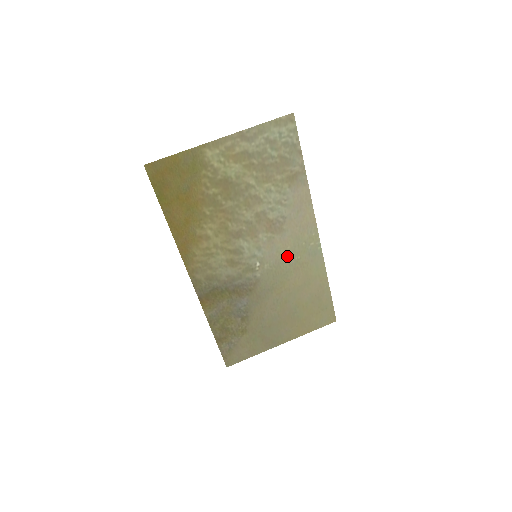
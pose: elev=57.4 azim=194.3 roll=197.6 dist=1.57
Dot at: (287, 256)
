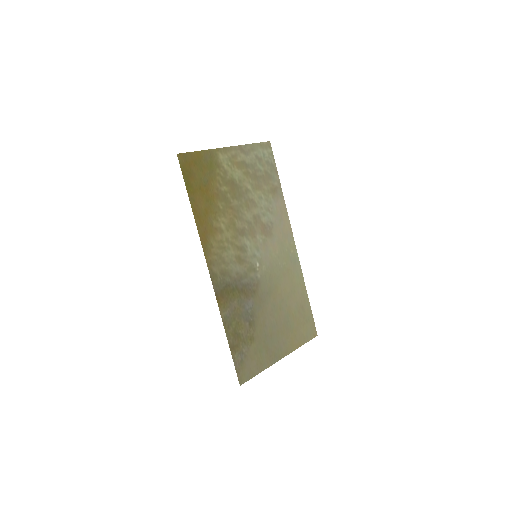
Dot at: (277, 260)
